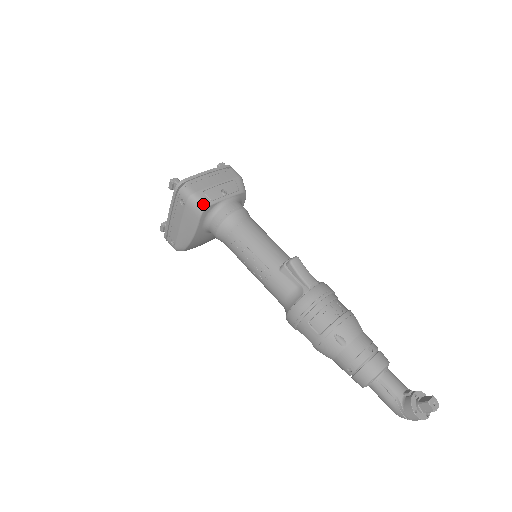
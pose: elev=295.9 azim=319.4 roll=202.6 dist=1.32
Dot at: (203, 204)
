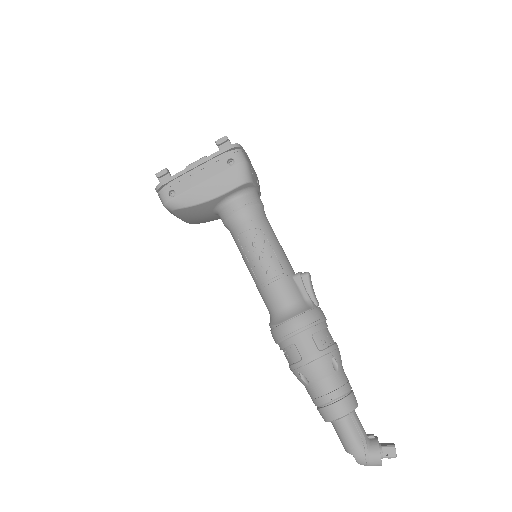
Dot at: (250, 177)
